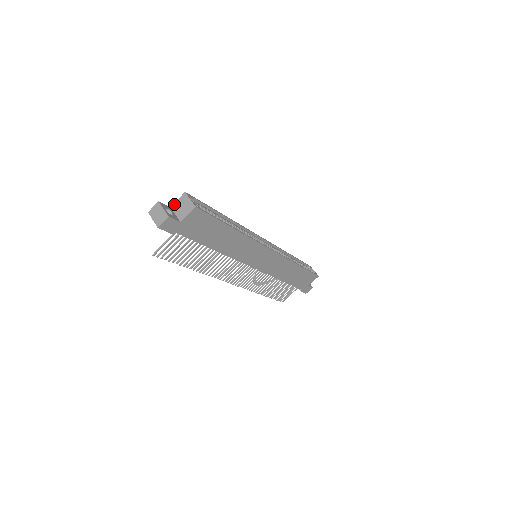
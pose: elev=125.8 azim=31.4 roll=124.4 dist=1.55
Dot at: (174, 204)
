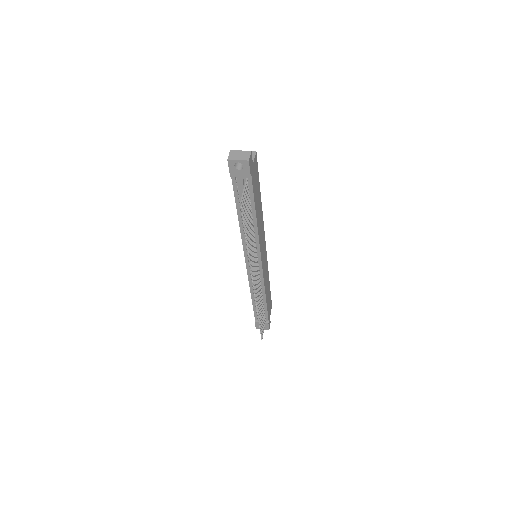
Dot at: occluded
